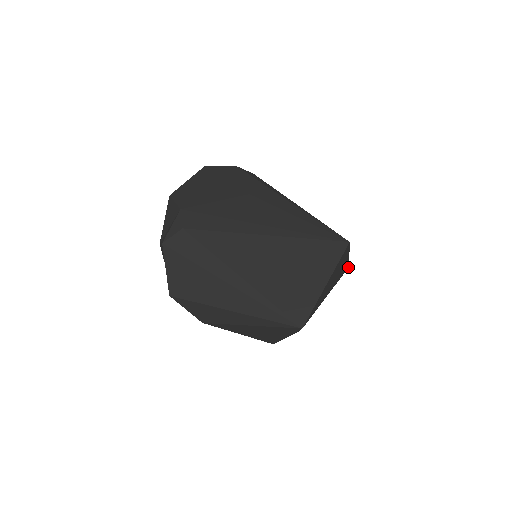
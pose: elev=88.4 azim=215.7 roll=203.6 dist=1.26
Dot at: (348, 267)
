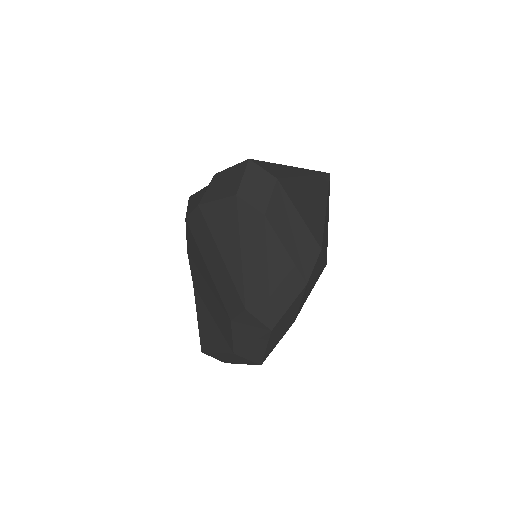
Dot at: occluded
